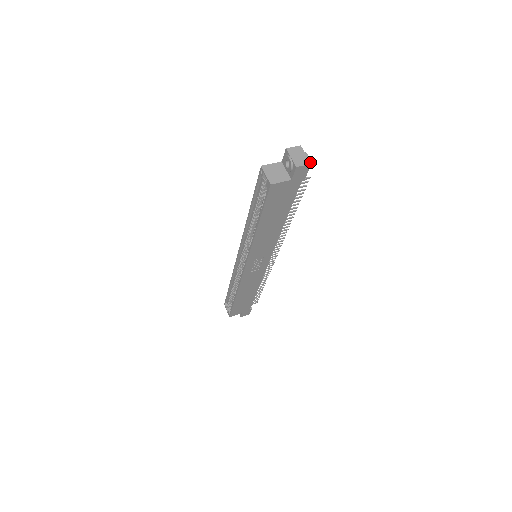
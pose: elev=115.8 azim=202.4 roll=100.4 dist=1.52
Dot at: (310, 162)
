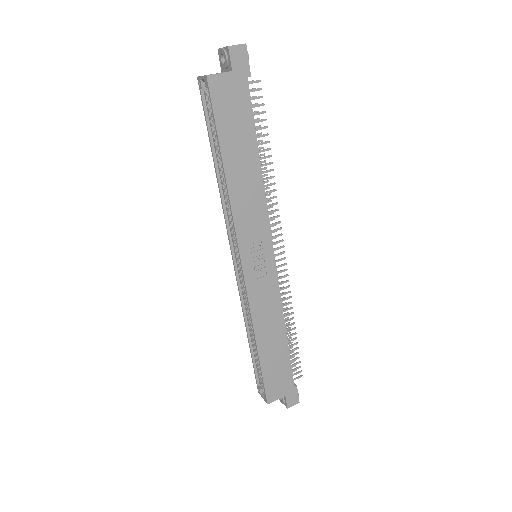
Dot at: (245, 43)
